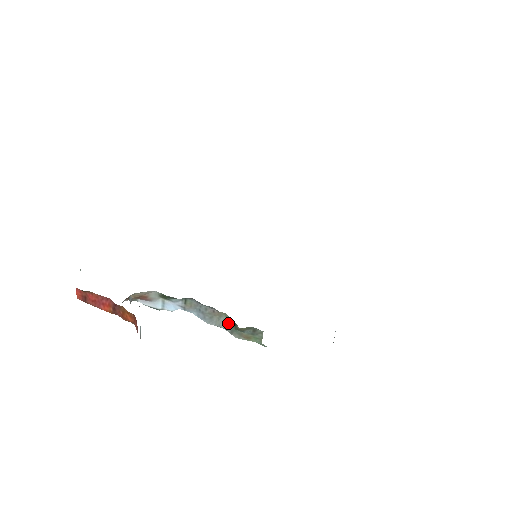
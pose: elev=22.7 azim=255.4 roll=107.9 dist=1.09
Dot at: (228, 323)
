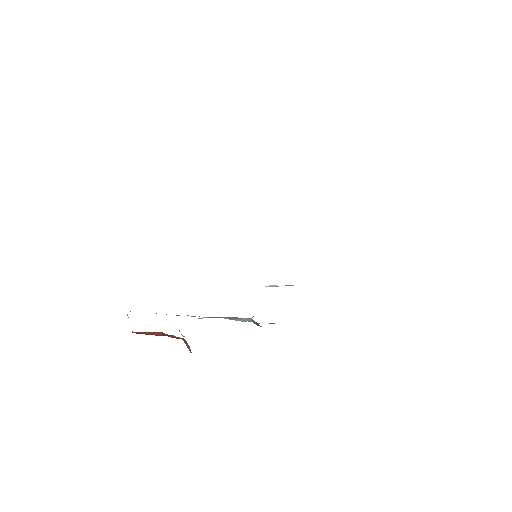
Dot at: (250, 320)
